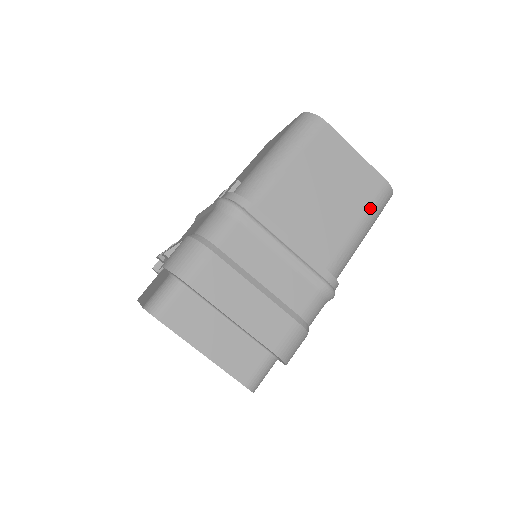
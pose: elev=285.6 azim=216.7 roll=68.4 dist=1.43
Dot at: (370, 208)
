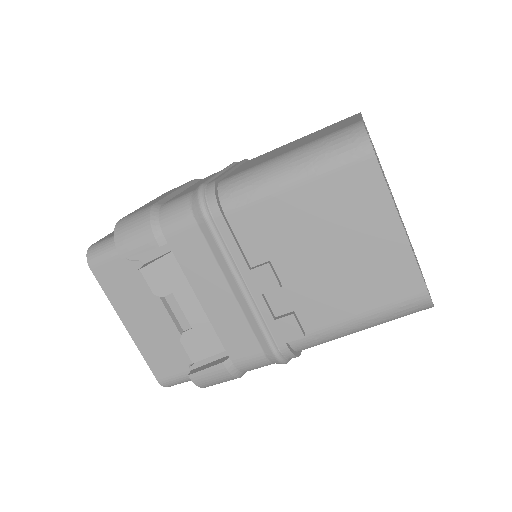
Dot at: occluded
